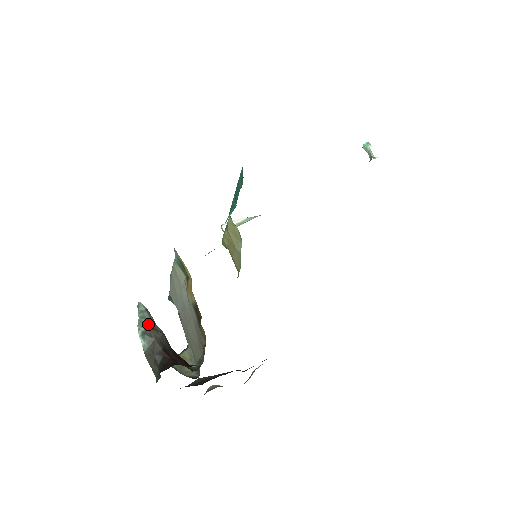
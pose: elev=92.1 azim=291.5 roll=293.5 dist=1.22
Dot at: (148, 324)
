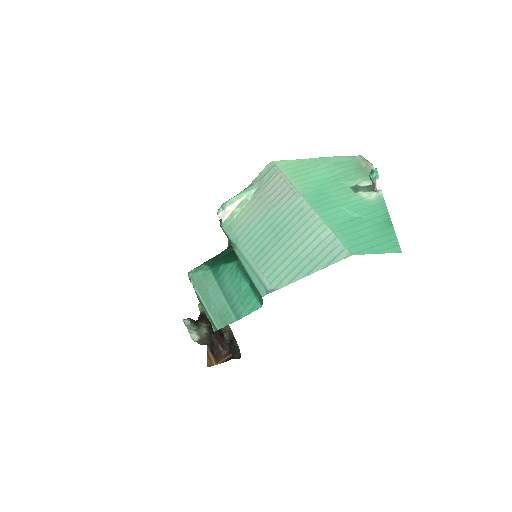
Dot at: (196, 334)
